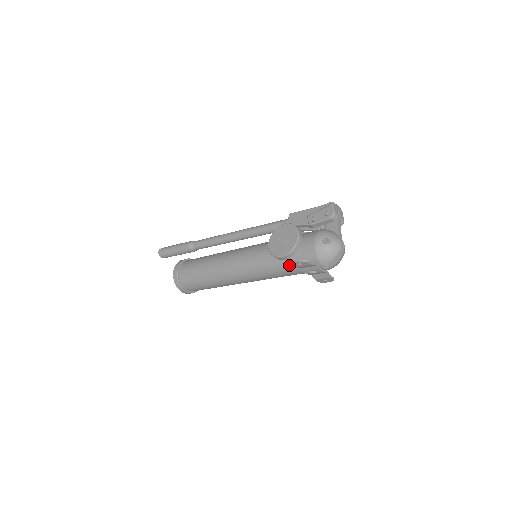
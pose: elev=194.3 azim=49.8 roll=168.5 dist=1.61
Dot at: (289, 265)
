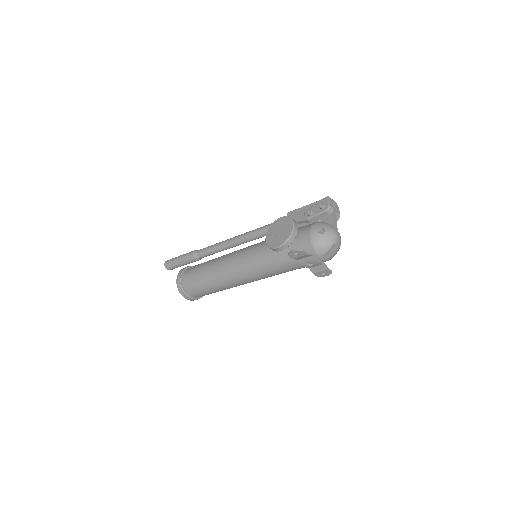
Dot at: (286, 258)
